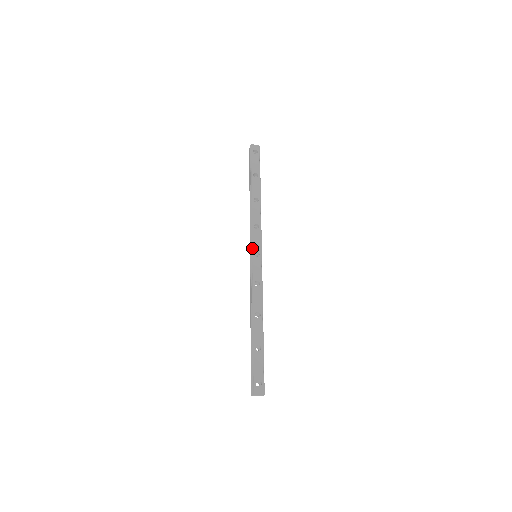
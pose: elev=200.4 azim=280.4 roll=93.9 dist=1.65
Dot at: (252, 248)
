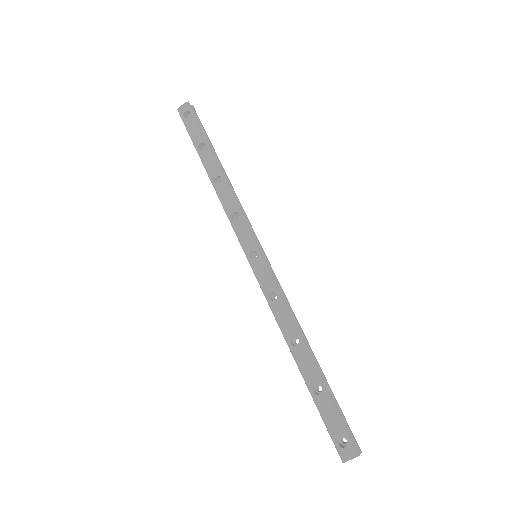
Dot at: (243, 250)
